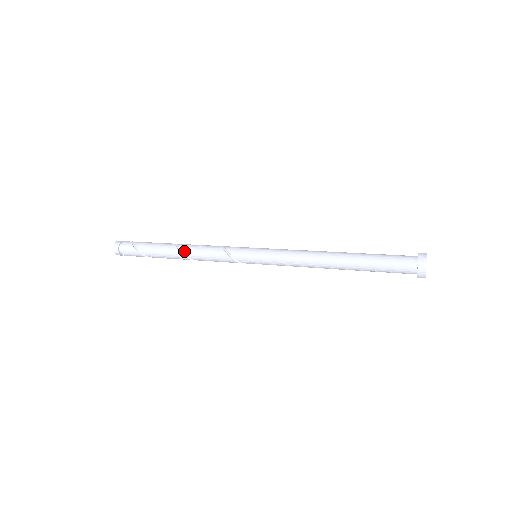
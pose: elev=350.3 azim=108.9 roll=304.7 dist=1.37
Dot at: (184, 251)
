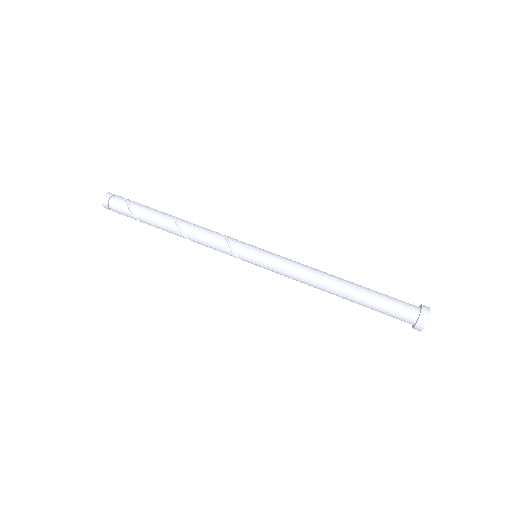
Dot at: (181, 226)
